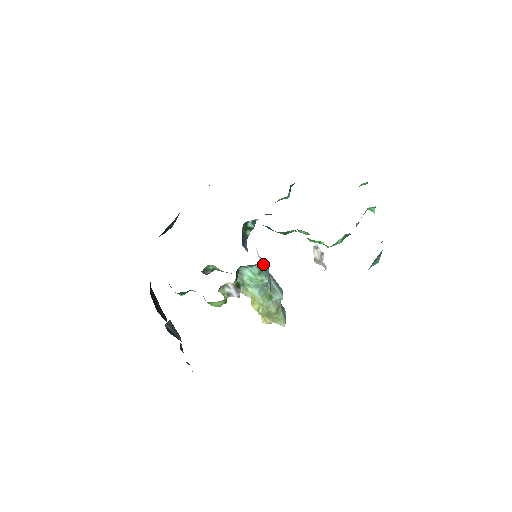
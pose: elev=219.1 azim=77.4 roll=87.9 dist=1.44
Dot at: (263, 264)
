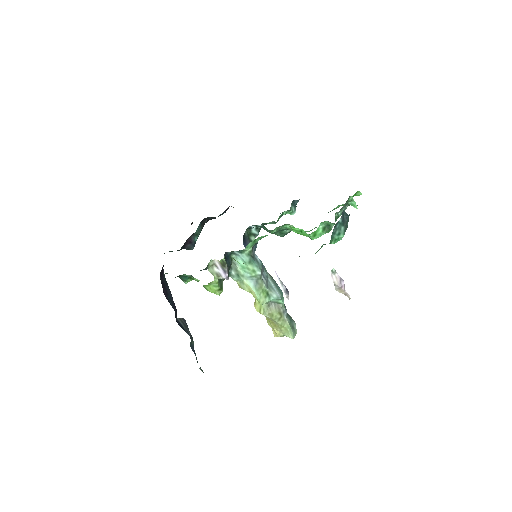
Dot at: (256, 256)
